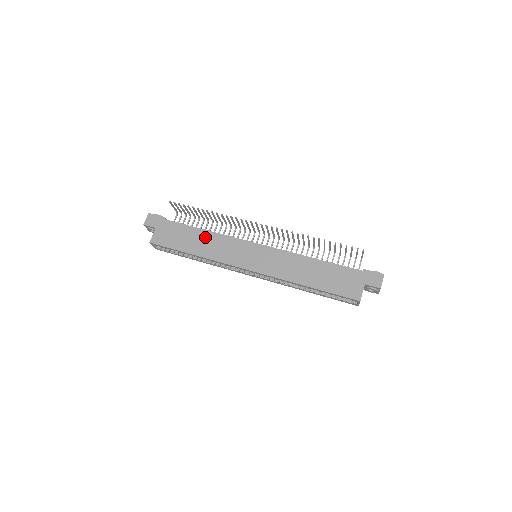
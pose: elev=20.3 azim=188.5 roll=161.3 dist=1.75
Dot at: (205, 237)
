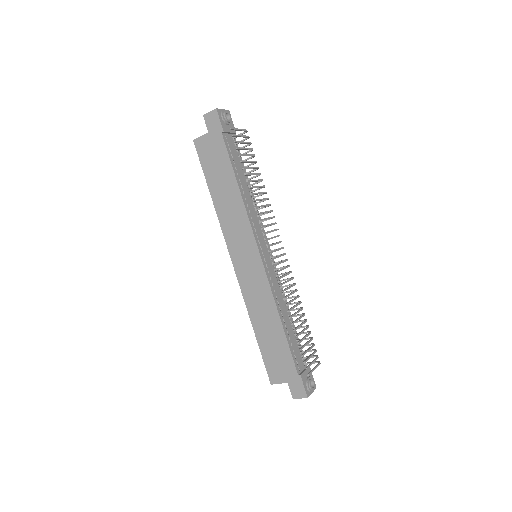
Dot at: (232, 195)
